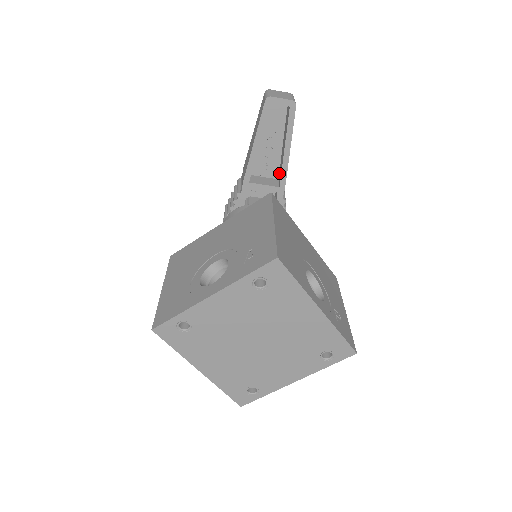
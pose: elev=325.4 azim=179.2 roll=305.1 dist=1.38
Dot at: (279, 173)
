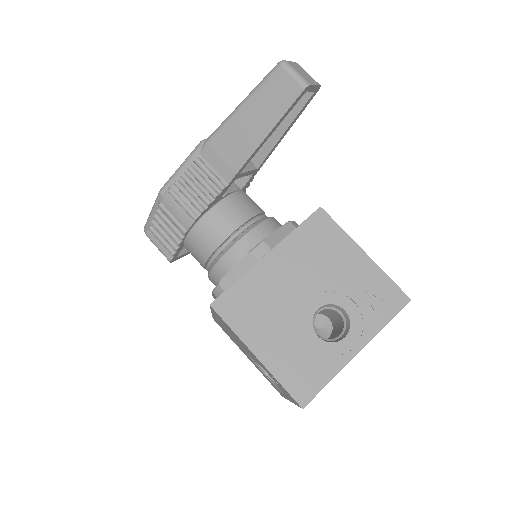
Dot at: occluded
